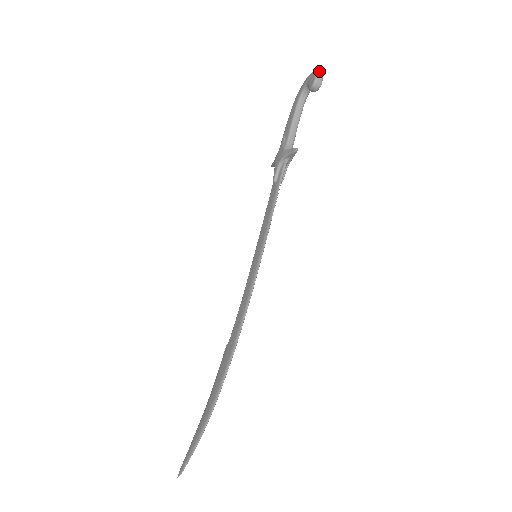
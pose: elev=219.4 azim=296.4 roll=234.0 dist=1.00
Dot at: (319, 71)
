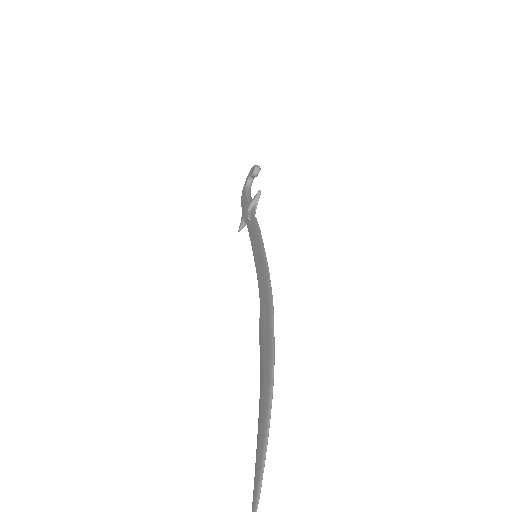
Dot at: occluded
